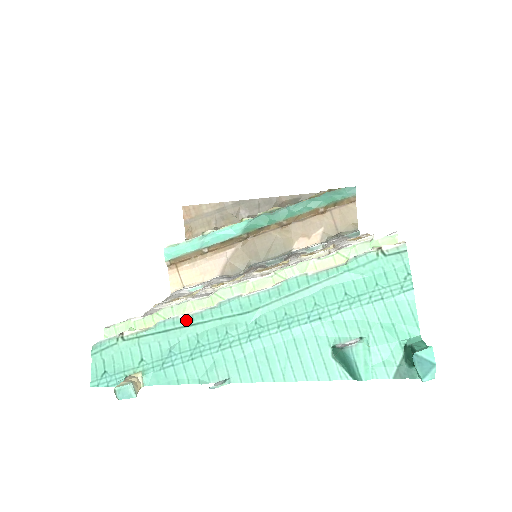
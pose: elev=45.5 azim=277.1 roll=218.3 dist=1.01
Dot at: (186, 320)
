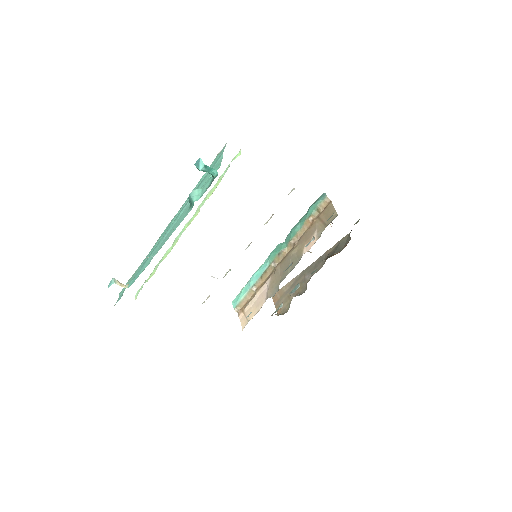
Dot at: (150, 251)
